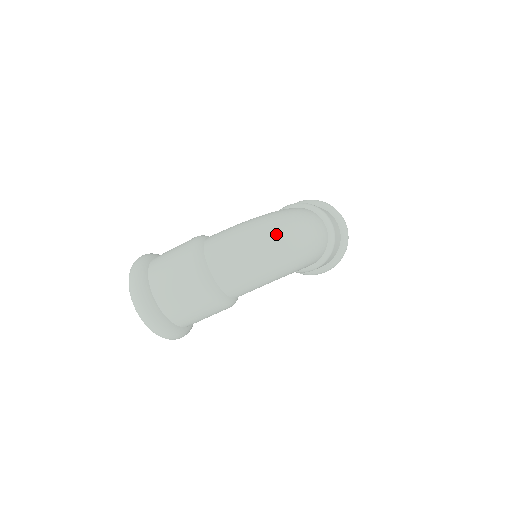
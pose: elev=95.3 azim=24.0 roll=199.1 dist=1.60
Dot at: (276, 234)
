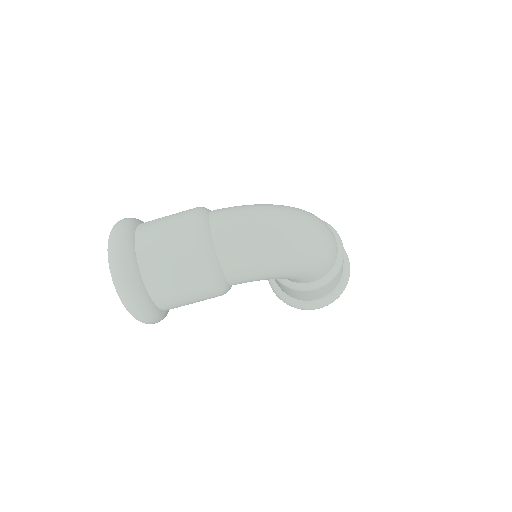
Dot at: (293, 219)
